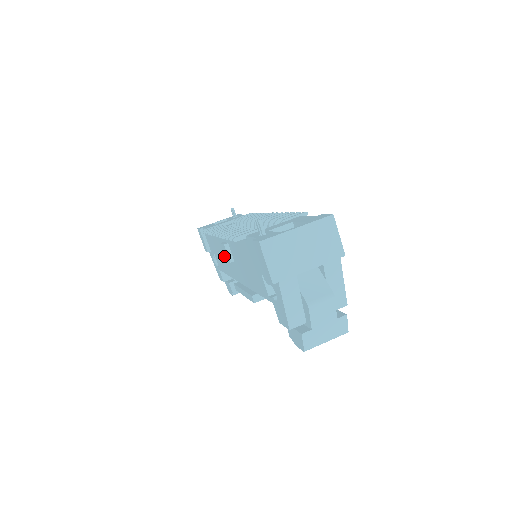
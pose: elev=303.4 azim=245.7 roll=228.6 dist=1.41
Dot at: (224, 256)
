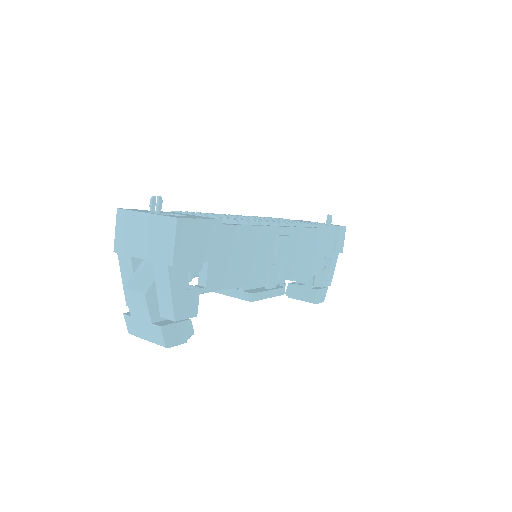
Dot at: occluded
